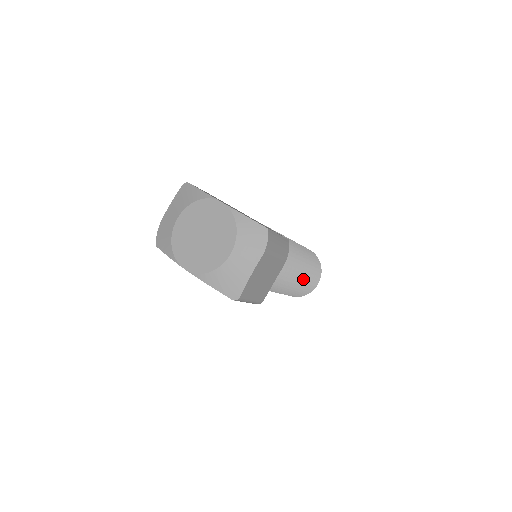
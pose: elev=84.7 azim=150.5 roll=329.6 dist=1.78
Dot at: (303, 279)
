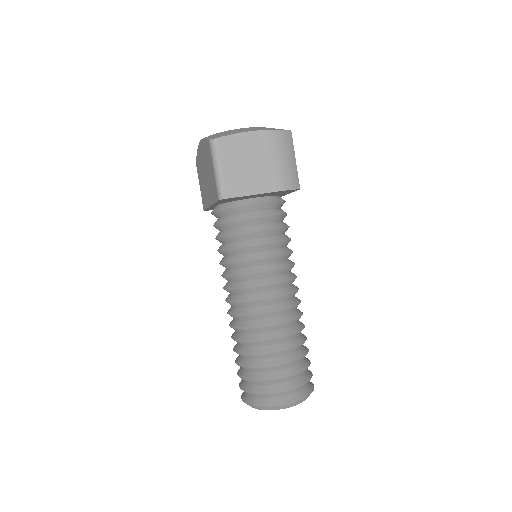
Dot at: (278, 348)
